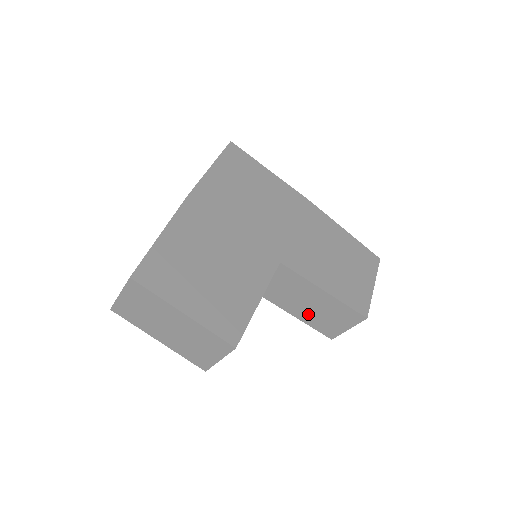
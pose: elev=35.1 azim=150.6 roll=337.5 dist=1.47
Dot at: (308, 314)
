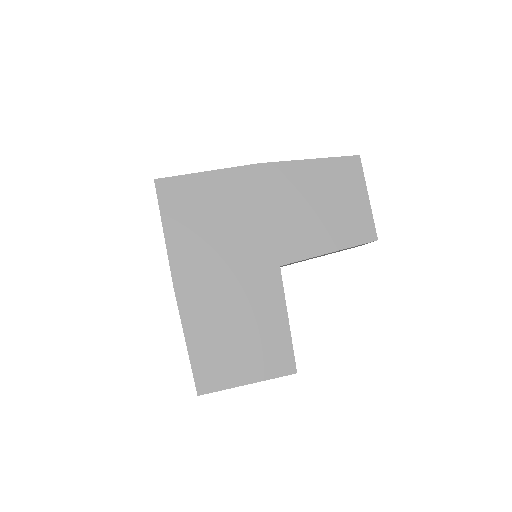
Dot at: (327, 254)
